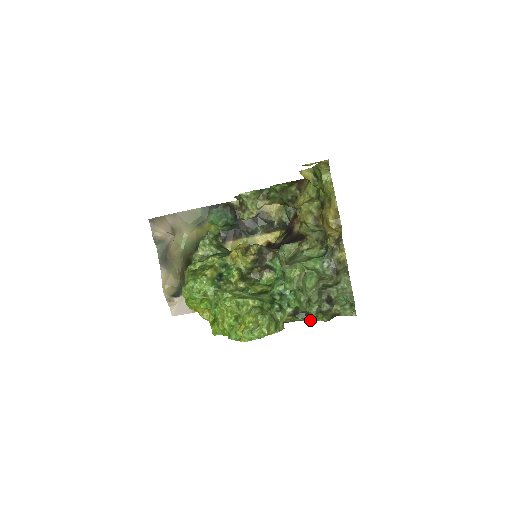
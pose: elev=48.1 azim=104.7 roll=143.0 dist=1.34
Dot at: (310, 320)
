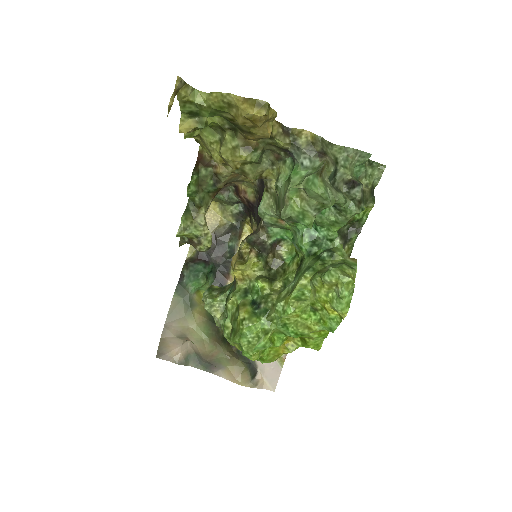
Dot at: (362, 225)
